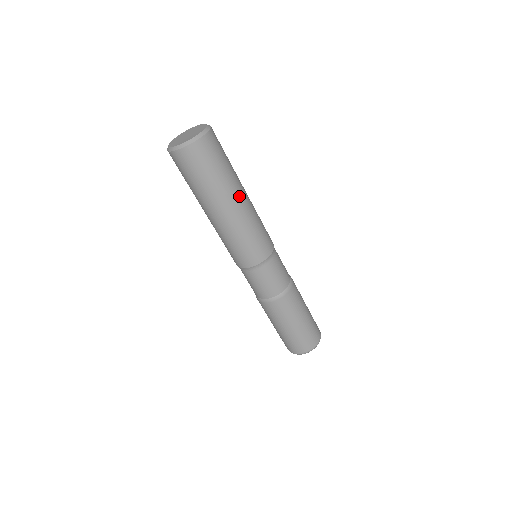
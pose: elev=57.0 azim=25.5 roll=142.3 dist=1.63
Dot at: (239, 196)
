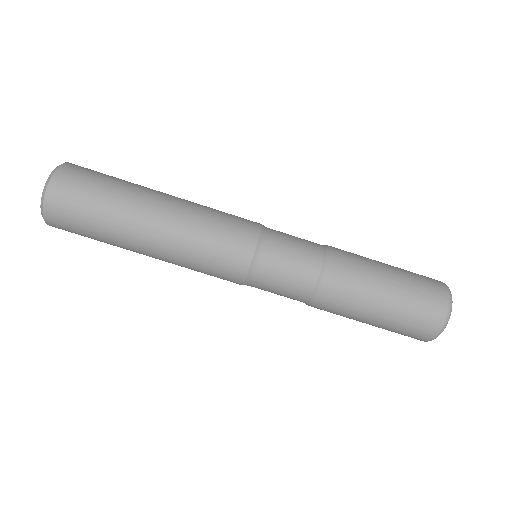
Dot at: (161, 193)
